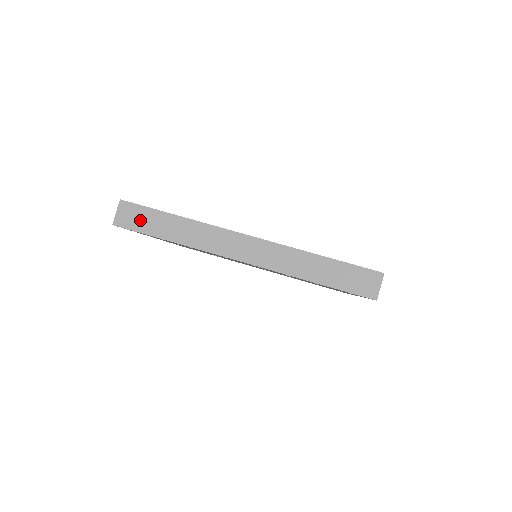
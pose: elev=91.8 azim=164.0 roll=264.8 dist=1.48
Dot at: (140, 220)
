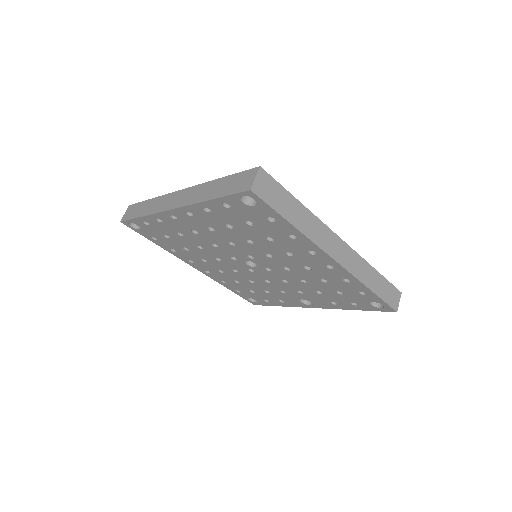
Dot at: (274, 195)
